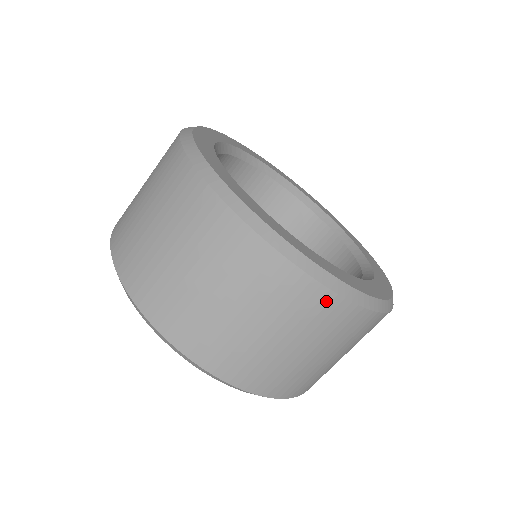
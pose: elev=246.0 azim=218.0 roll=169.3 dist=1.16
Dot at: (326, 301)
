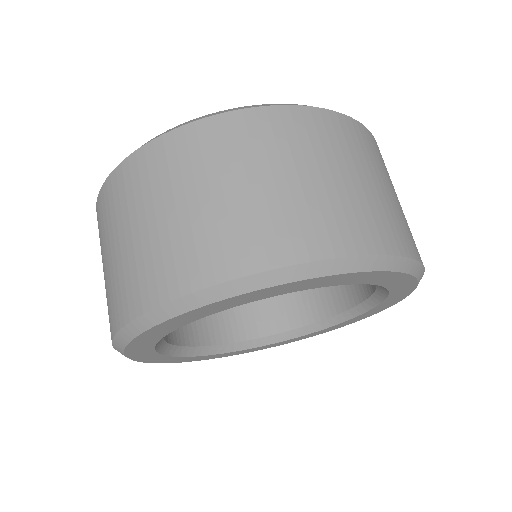
Dot at: (318, 118)
